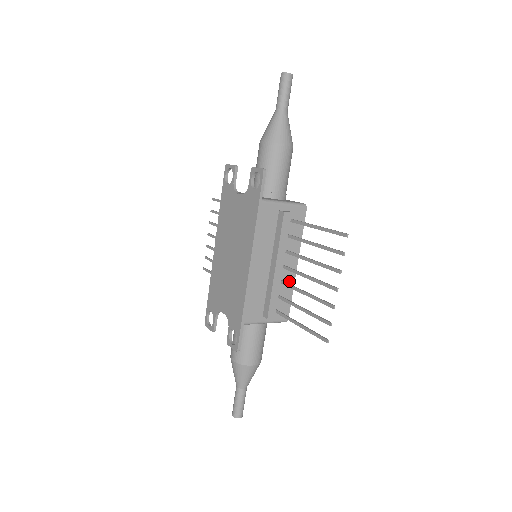
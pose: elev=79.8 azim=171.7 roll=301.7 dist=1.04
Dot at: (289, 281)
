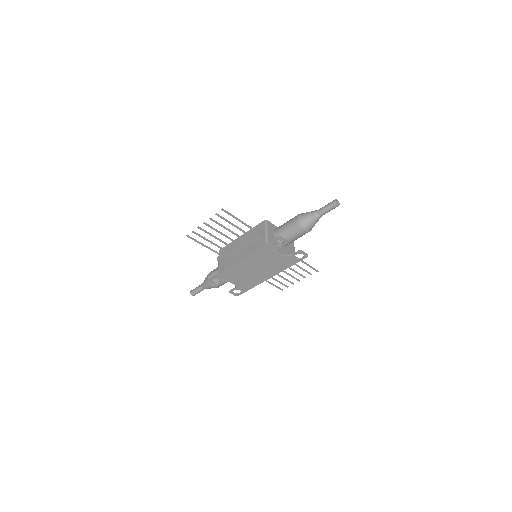
Dot at: occluded
